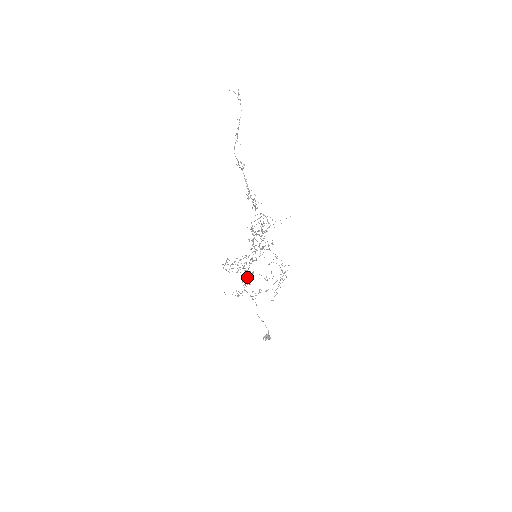
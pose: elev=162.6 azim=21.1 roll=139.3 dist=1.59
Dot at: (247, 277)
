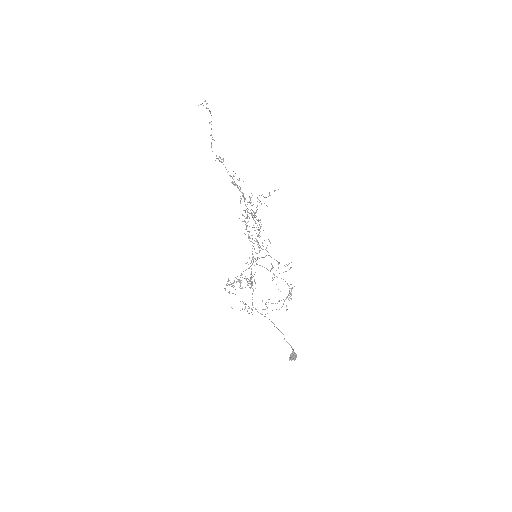
Dot at: occluded
